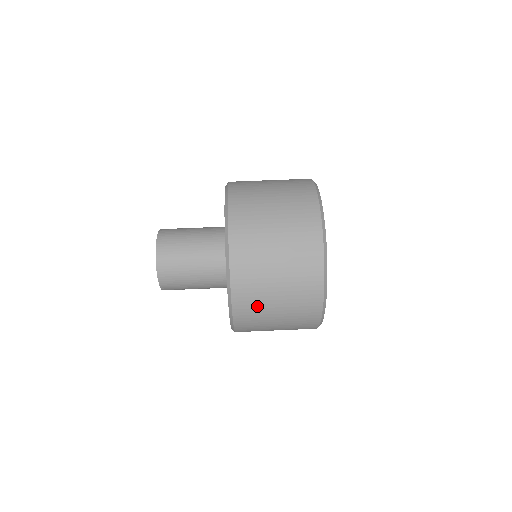
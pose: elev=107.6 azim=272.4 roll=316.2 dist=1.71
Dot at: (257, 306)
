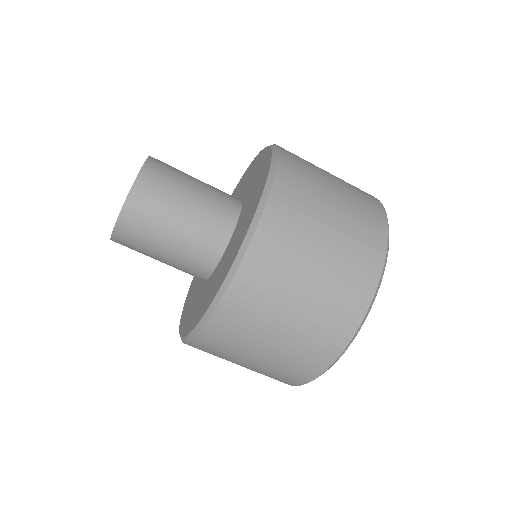
Dot at: (252, 321)
